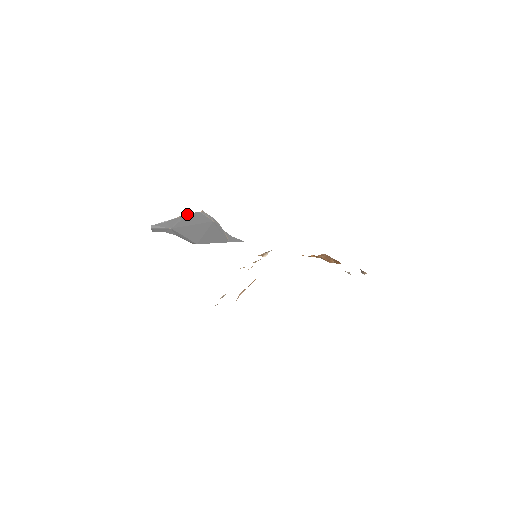
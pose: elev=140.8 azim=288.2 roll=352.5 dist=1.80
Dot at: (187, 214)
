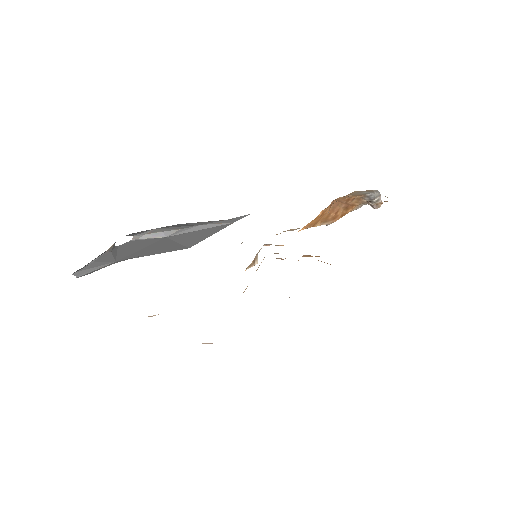
Dot at: (115, 247)
